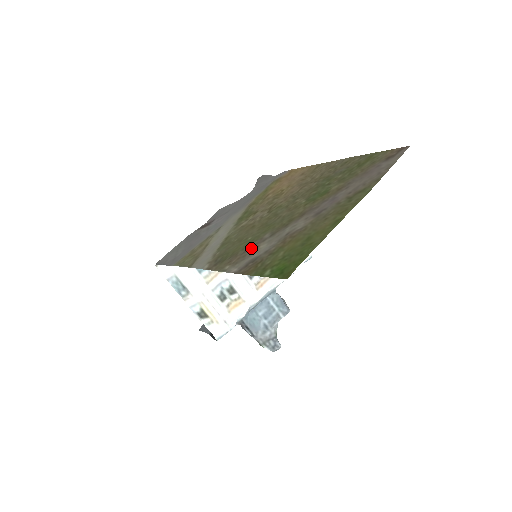
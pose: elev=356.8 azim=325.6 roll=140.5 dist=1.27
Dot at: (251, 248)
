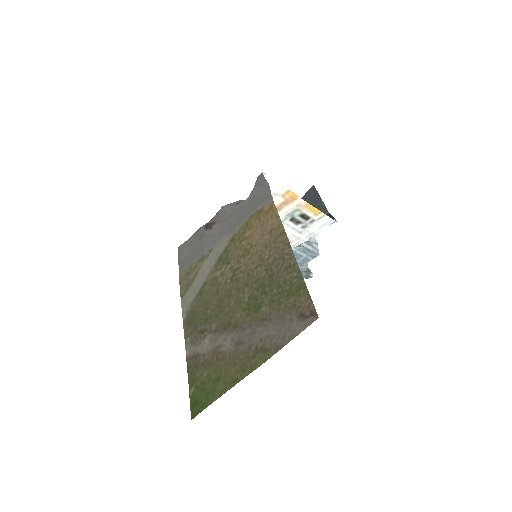
Dot at: (203, 333)
